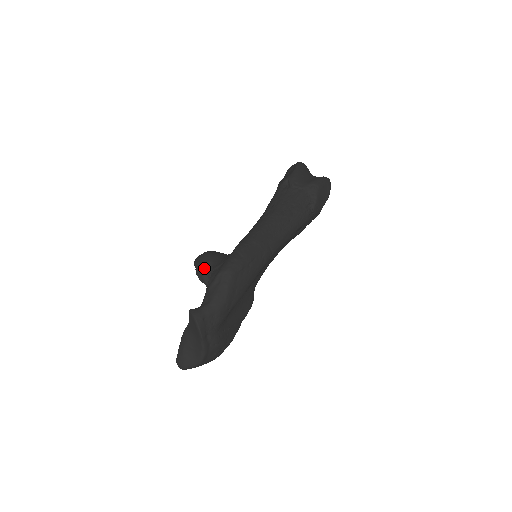
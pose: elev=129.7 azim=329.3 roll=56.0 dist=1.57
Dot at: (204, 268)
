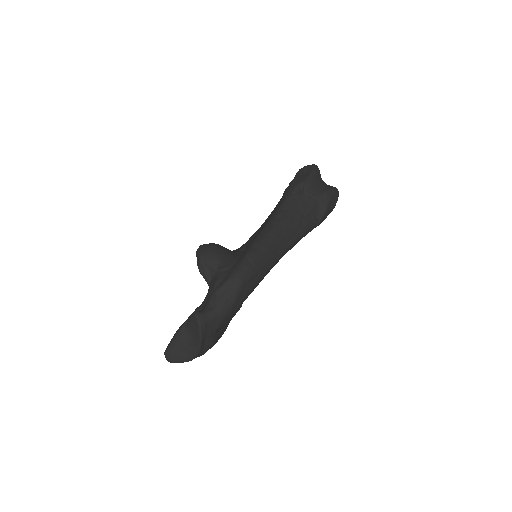
Dot at: (209, 264)
